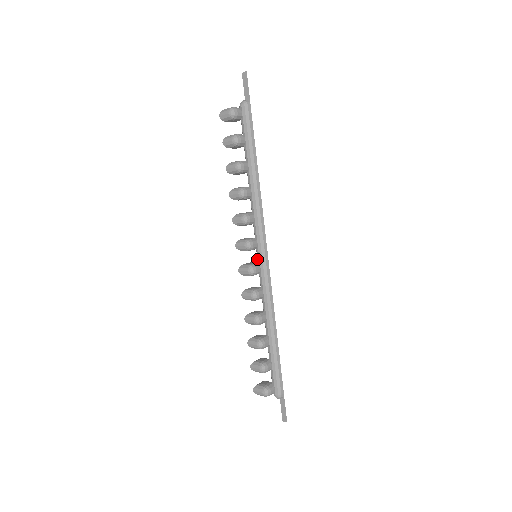
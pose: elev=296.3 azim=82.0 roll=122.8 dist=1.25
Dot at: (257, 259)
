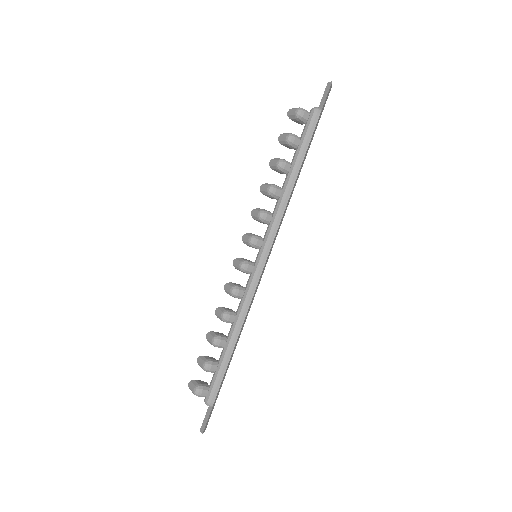
Dot at: occluded
